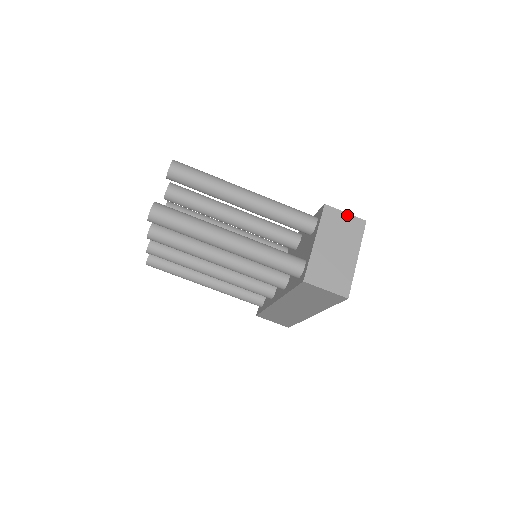
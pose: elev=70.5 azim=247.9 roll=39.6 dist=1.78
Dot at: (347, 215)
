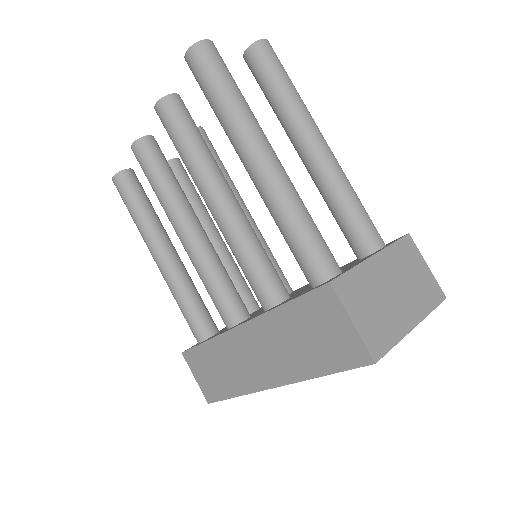
Dot at: (428, 269)
